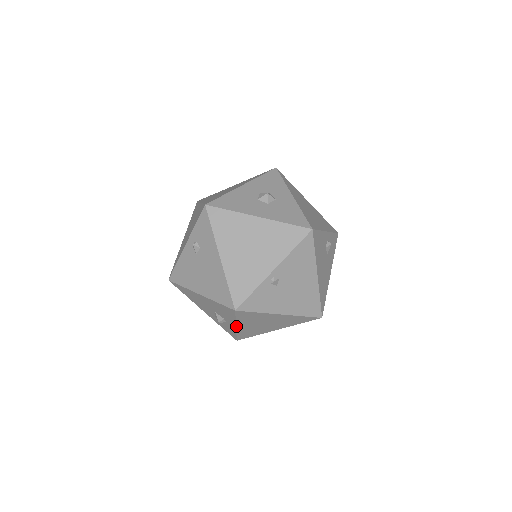
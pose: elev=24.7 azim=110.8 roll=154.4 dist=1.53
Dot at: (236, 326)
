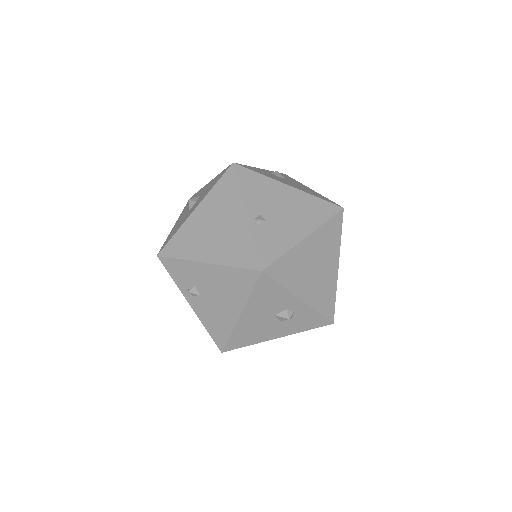
Dot at: (299, 298)
